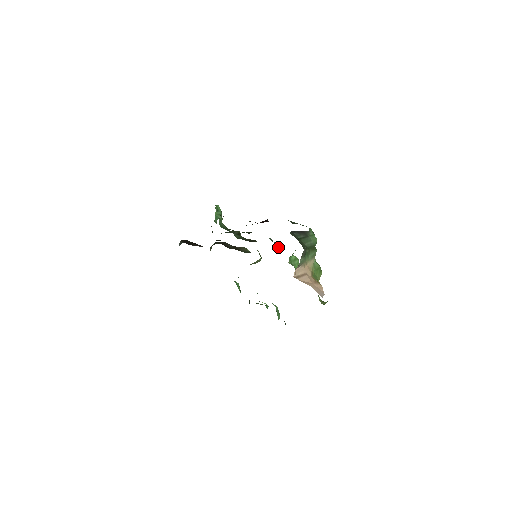
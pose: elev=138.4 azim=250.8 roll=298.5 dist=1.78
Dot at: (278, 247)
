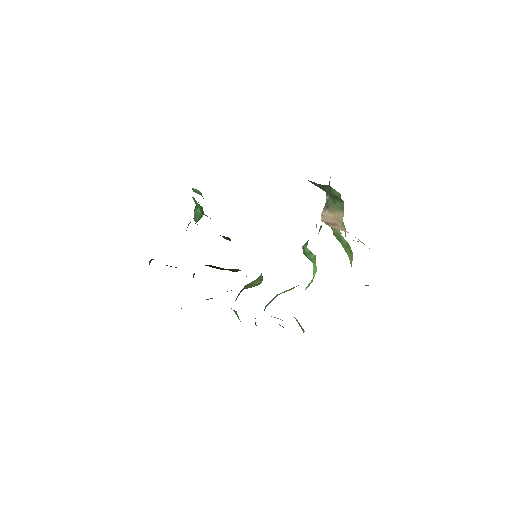
Dot at: occluded
